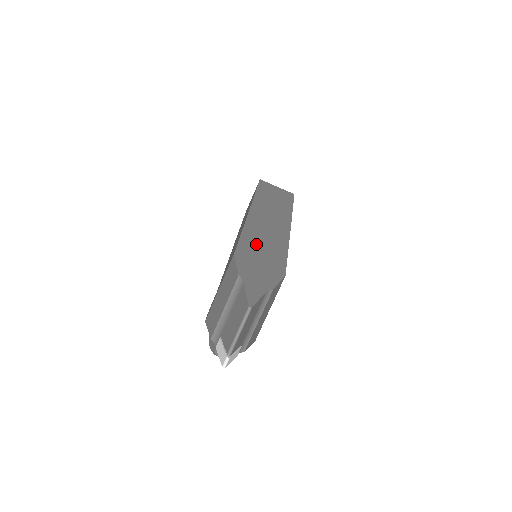
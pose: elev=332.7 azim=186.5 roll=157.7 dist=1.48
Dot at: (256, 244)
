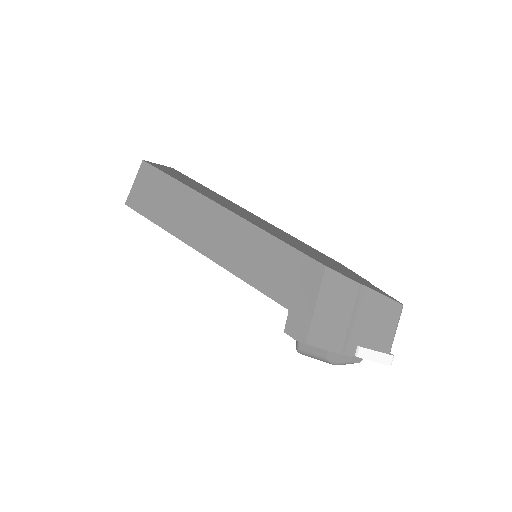
Dot at: (298, 246)
